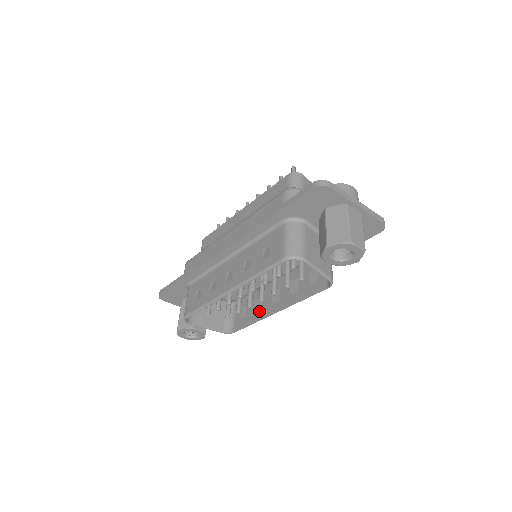
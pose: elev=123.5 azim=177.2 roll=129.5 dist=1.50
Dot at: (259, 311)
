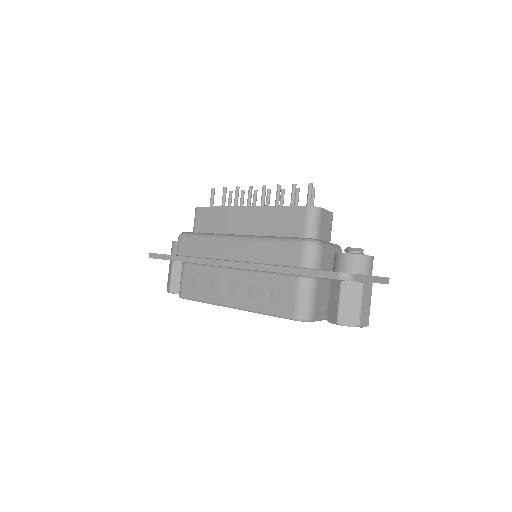
Dot at: occluded
